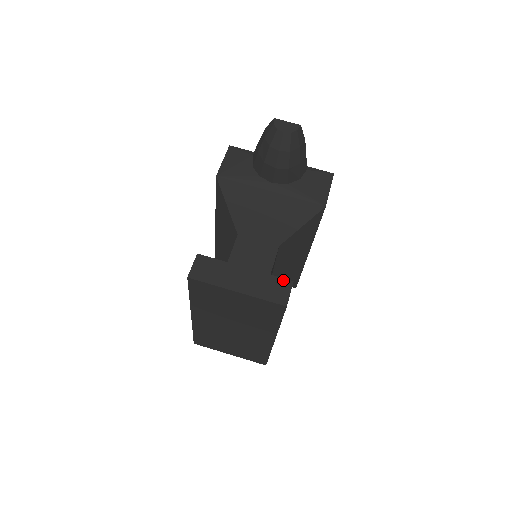
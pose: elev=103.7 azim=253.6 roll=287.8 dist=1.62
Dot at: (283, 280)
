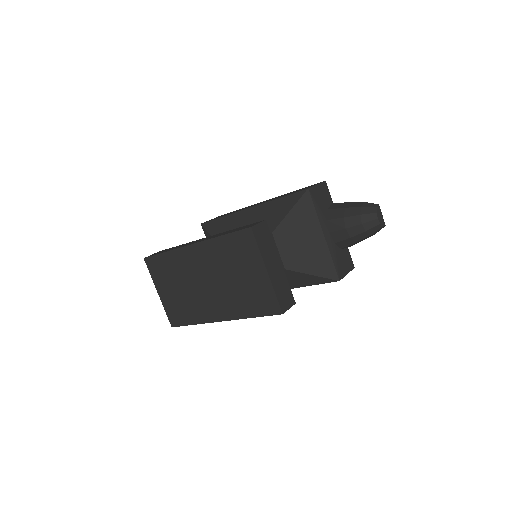
Dot at: (292, 296)
